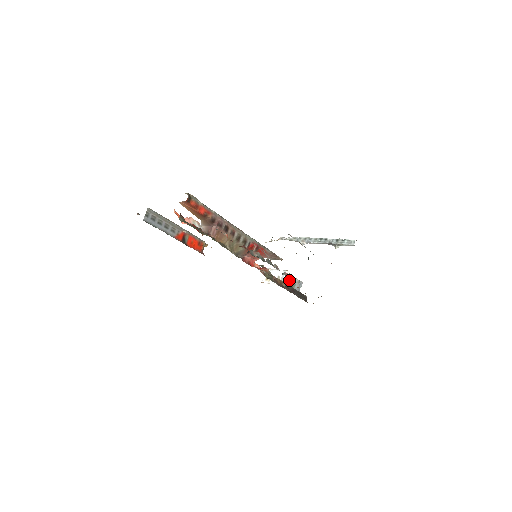
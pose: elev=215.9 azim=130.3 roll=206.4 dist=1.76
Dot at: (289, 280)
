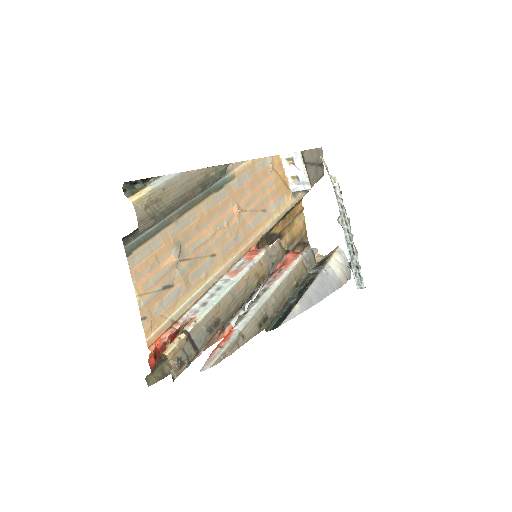
Dot at: occluded
